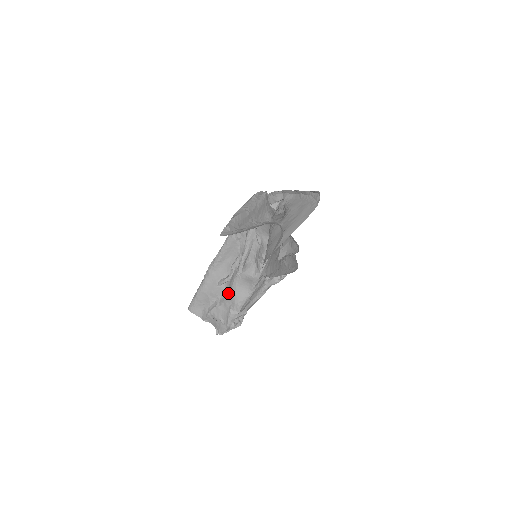
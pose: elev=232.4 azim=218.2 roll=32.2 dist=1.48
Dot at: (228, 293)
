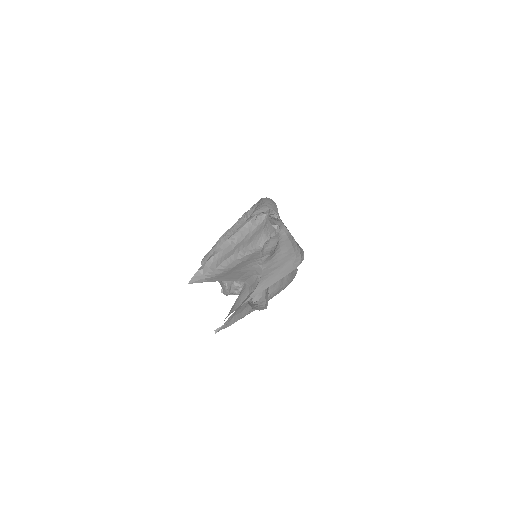
Dot at: occluded
